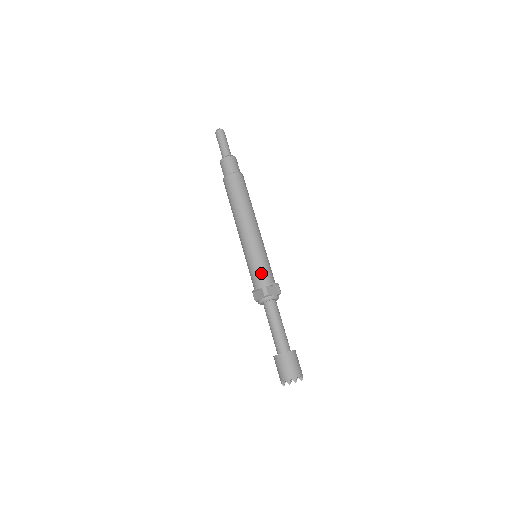
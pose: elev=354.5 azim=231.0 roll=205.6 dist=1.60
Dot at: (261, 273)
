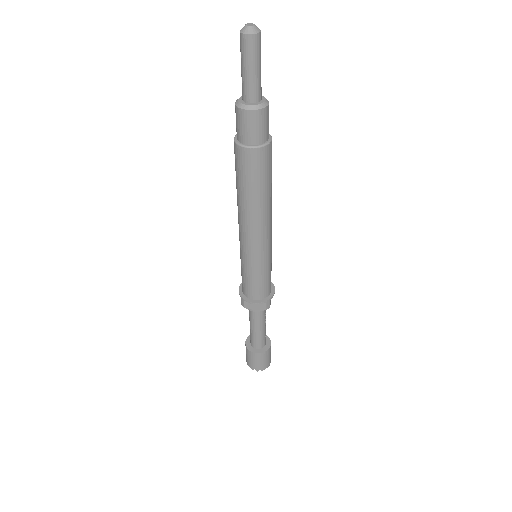
Dot at: (245, 284)
